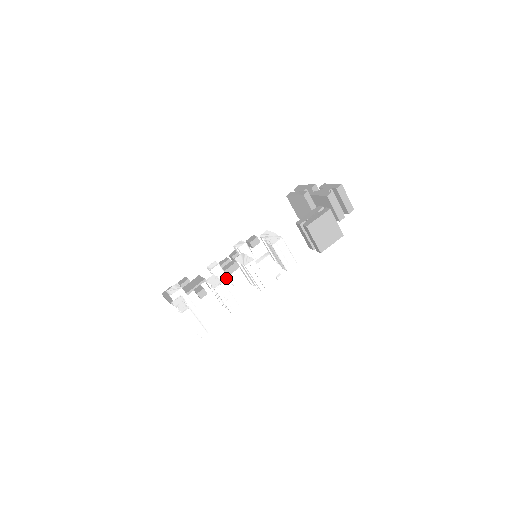
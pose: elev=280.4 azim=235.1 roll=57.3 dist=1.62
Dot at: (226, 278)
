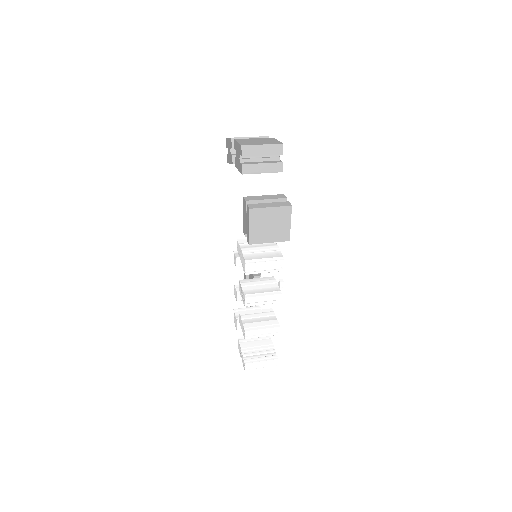
Dot at: occluded
